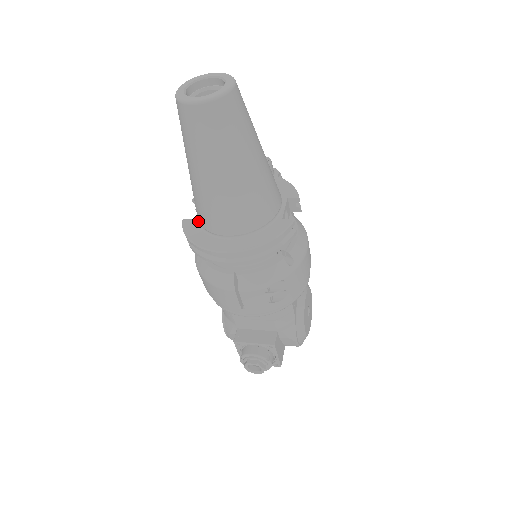
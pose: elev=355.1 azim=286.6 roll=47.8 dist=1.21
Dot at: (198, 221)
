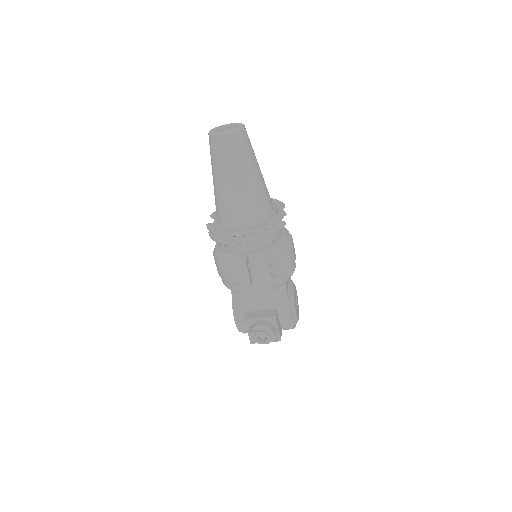
Dot at: (218, 223)
